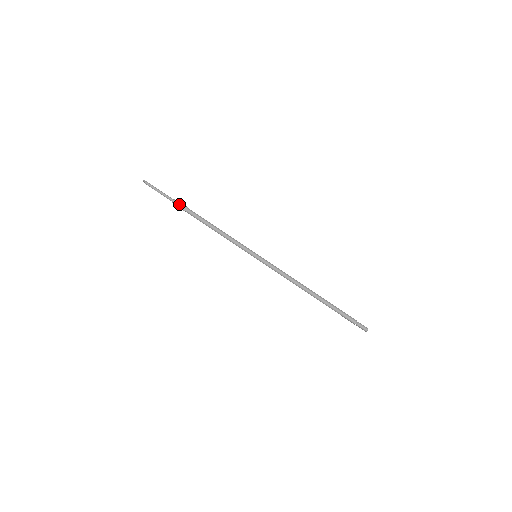
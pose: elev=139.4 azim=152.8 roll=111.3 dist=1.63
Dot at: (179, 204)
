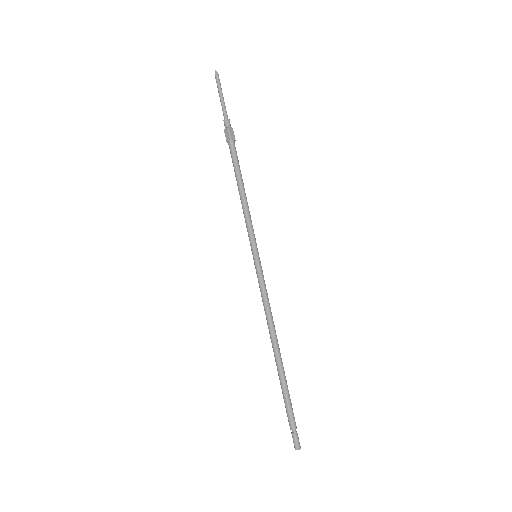
Dot at: (226, 128)
